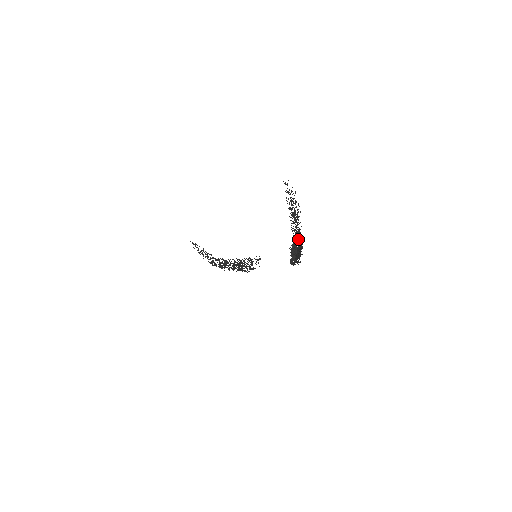
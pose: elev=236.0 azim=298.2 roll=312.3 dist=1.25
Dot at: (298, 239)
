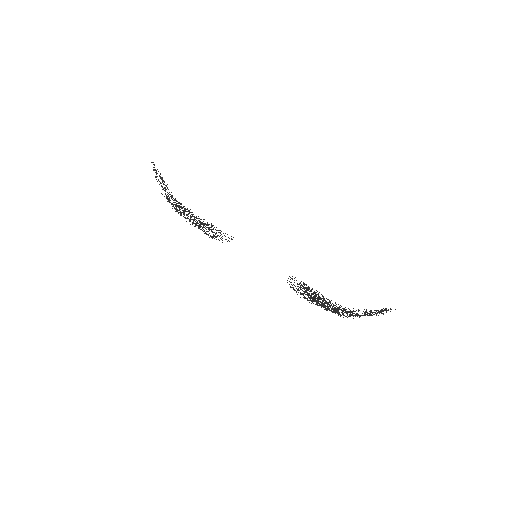
Dot at: occluded
